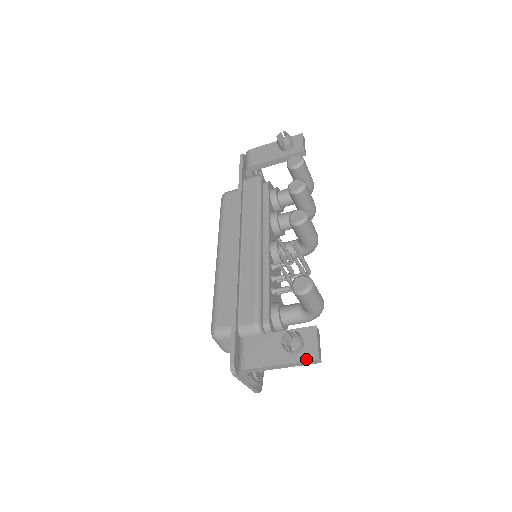
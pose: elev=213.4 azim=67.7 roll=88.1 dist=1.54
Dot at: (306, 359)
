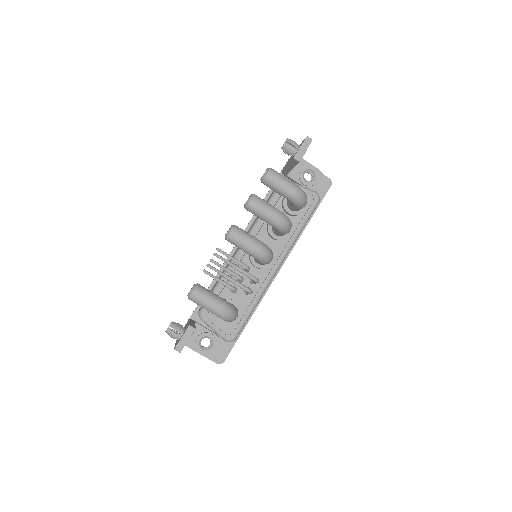
Dot at: (175, 346)
